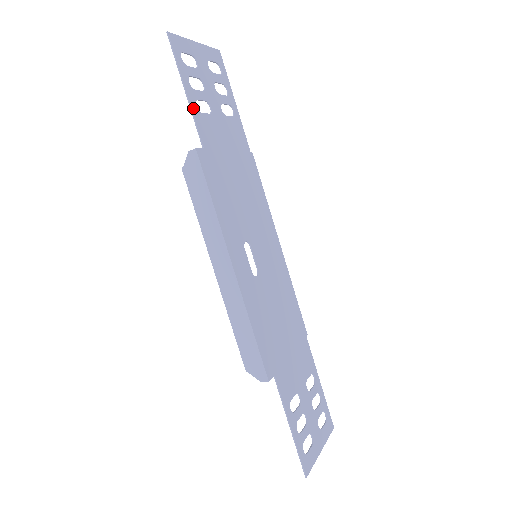
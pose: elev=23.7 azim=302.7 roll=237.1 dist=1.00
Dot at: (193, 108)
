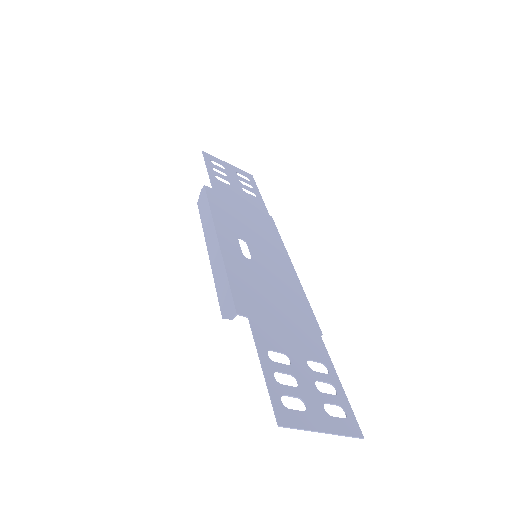
Dot at: (211, 175)
